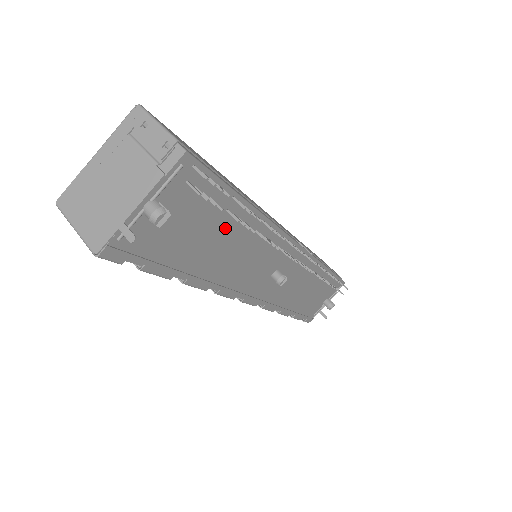
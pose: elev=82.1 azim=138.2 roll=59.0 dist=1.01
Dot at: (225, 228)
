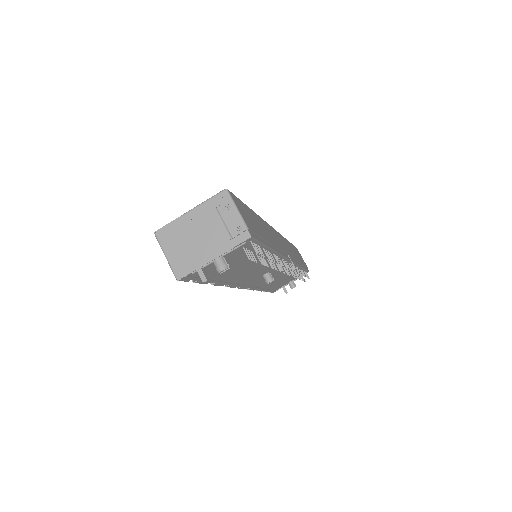
Dot at: occluded
